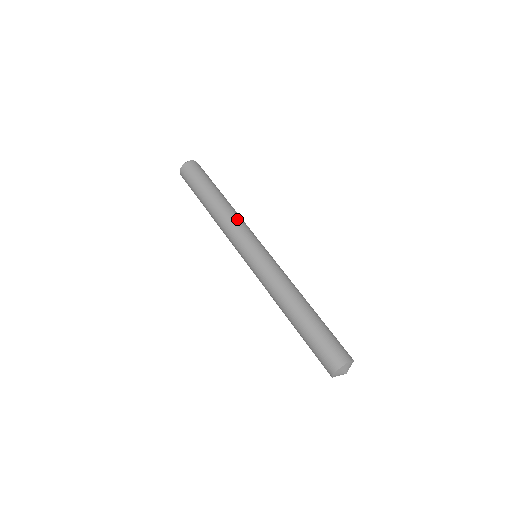
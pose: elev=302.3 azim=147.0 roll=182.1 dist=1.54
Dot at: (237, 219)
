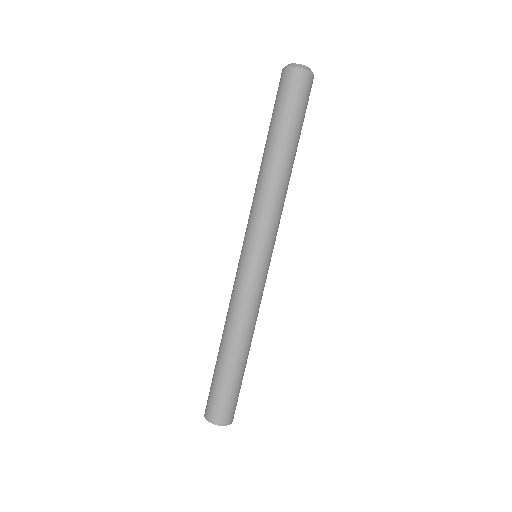
Dot at: (277, 205)
